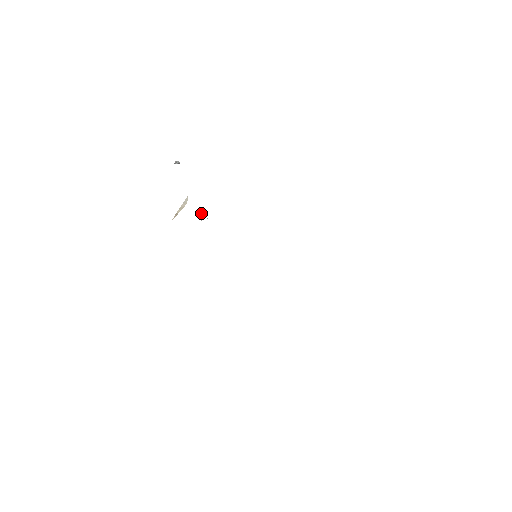
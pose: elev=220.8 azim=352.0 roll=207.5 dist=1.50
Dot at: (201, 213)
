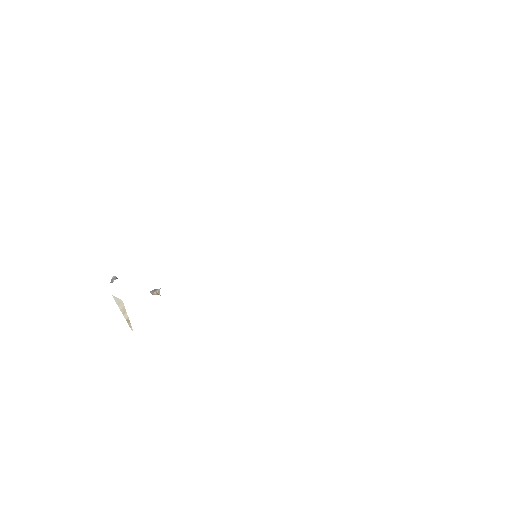
Dot at: (154, 290)
